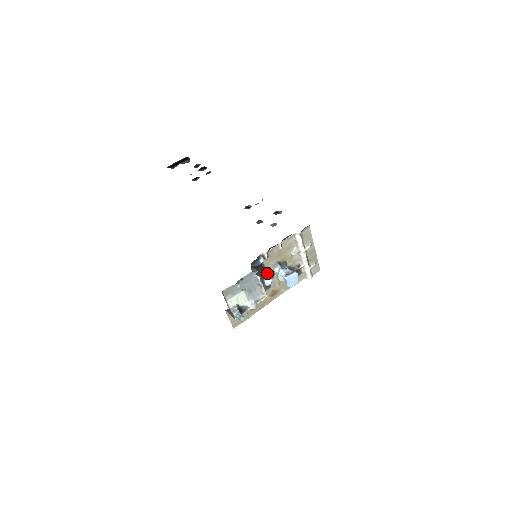
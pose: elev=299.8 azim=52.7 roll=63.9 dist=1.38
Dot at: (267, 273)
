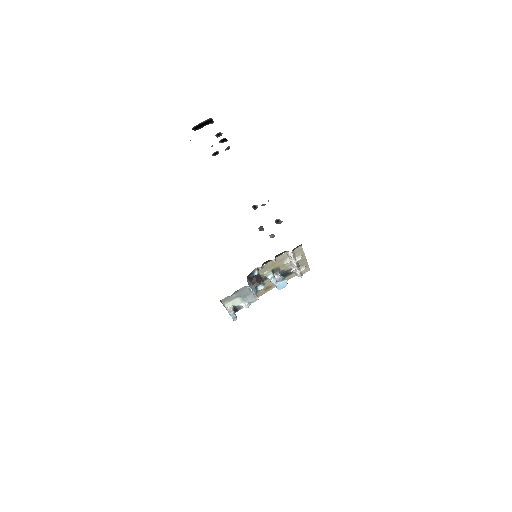
Dot at: (260, 281)
